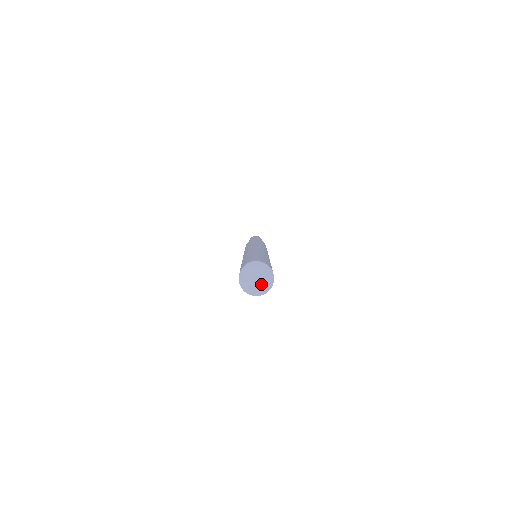
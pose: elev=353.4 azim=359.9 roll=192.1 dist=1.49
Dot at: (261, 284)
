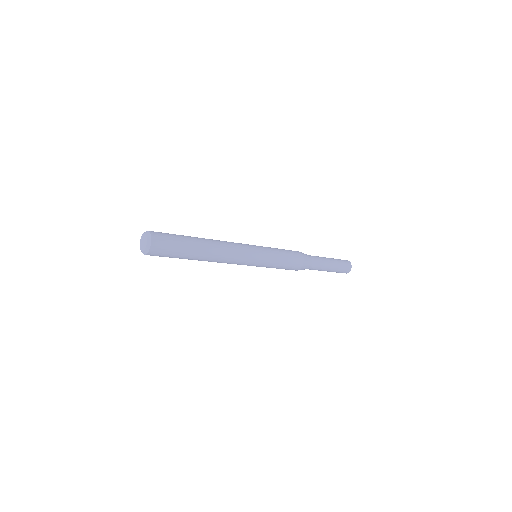
Dot at: (145, 245)
